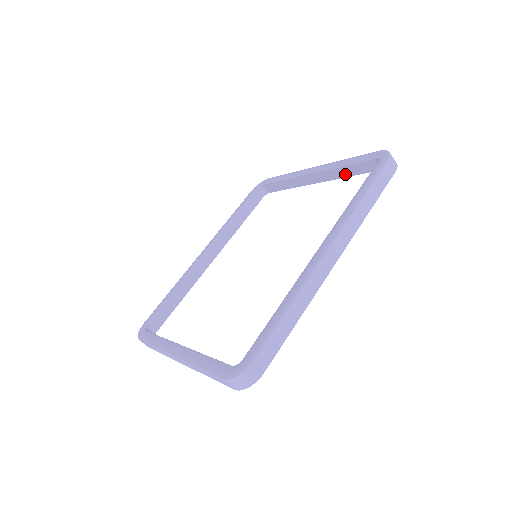
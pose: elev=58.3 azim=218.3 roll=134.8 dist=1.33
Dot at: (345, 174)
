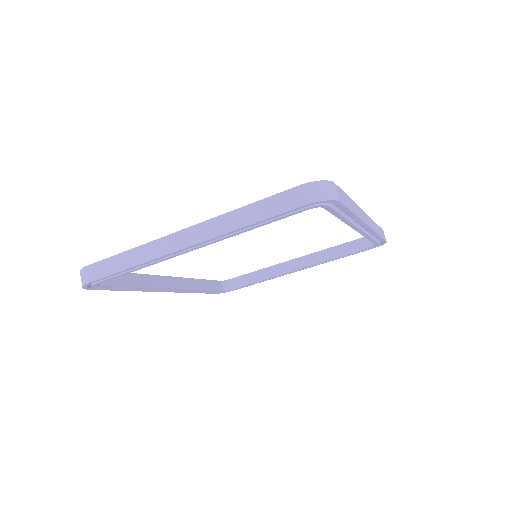
Dot at: (332, 256)
